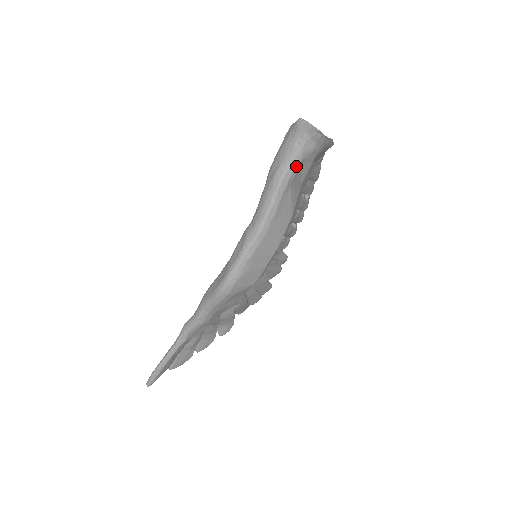
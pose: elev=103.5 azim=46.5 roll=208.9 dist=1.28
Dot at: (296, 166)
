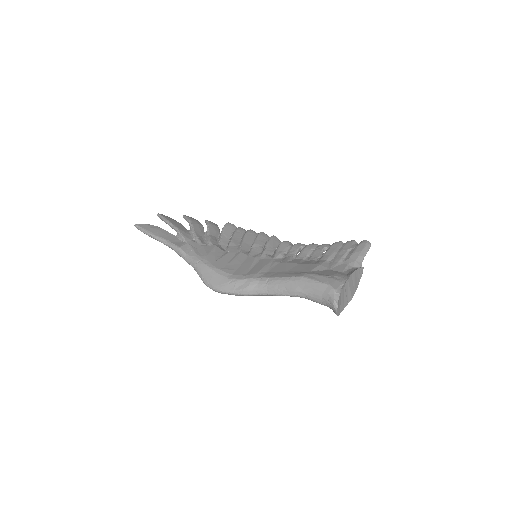
Dot at: occluded
